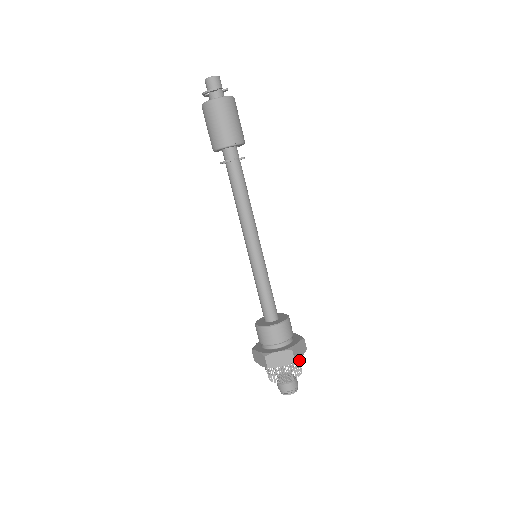
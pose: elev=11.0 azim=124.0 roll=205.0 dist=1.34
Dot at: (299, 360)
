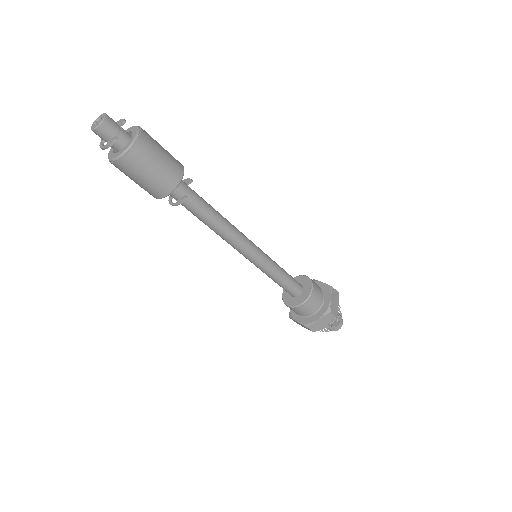
Dot at: occluded
